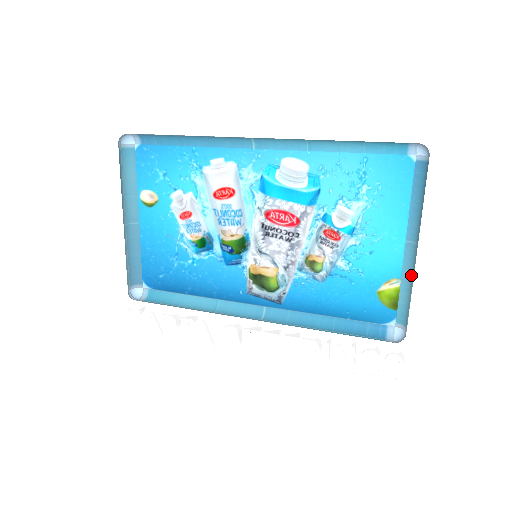
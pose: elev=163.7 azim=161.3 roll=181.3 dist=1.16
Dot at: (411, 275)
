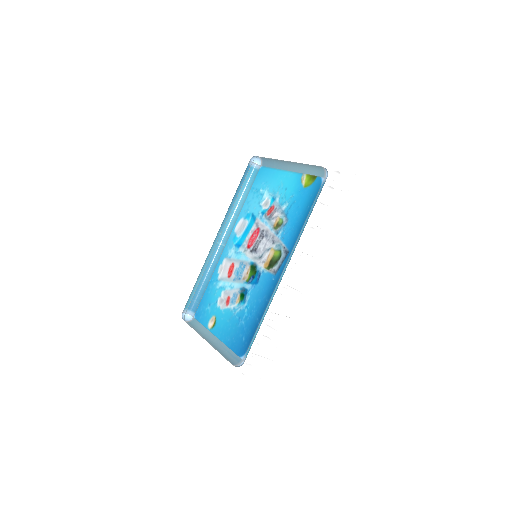
Dot at: (301, 167)
